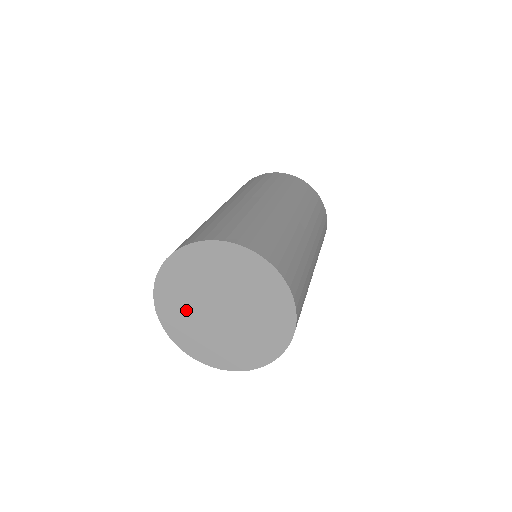
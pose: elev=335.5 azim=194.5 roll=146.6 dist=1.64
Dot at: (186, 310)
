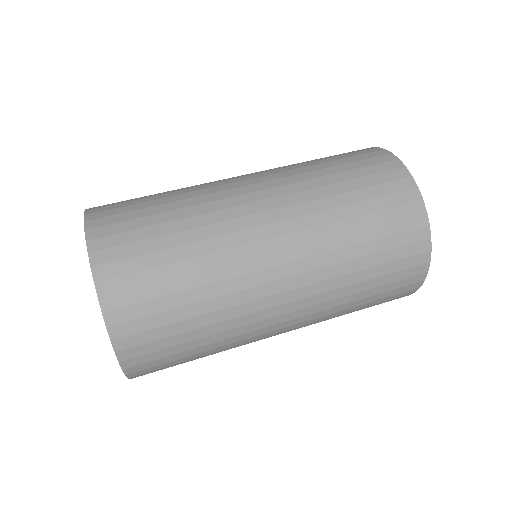
Dot at: occluded
